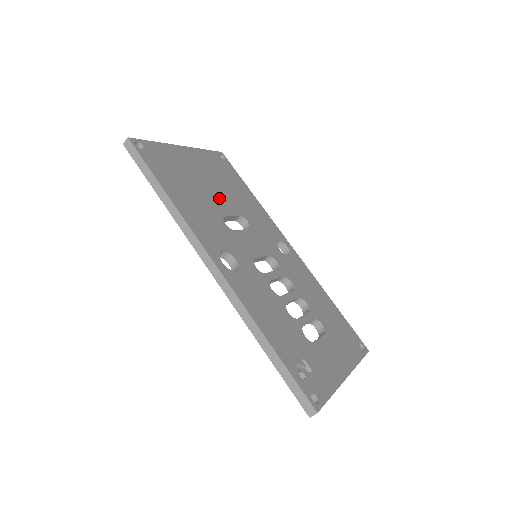
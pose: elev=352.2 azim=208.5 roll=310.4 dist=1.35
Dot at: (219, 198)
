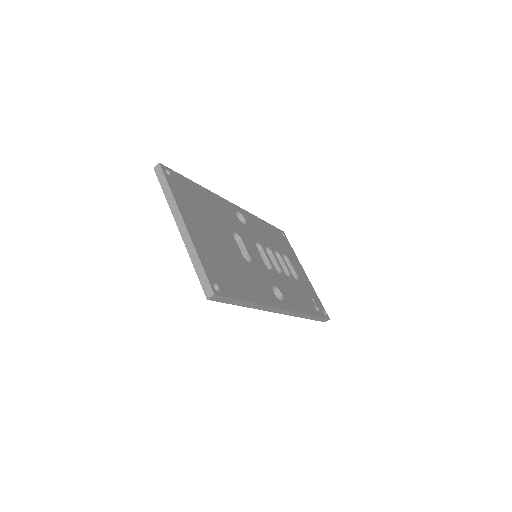
Dot at: (227, 241)
